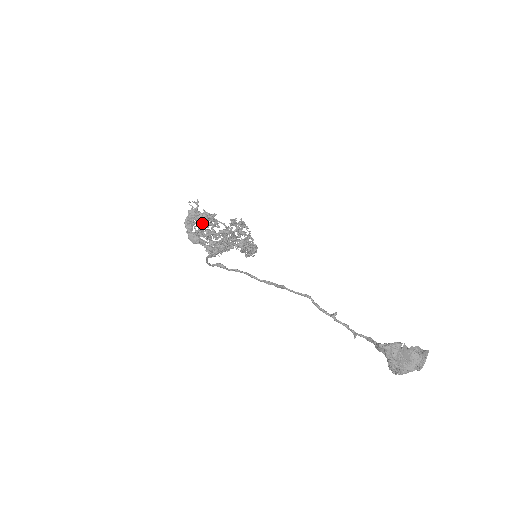
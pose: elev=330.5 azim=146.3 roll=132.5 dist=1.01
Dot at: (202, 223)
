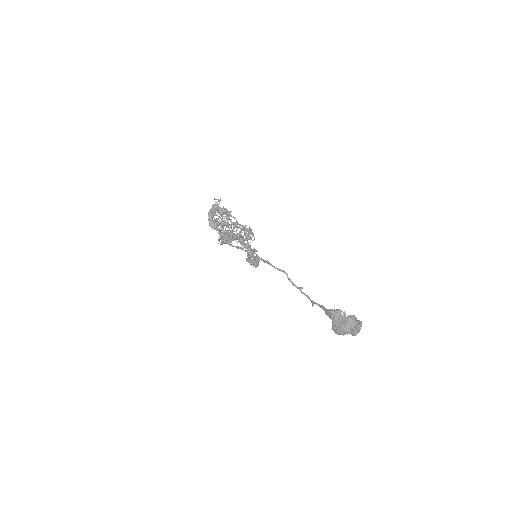
Dot at: (220, 215)
